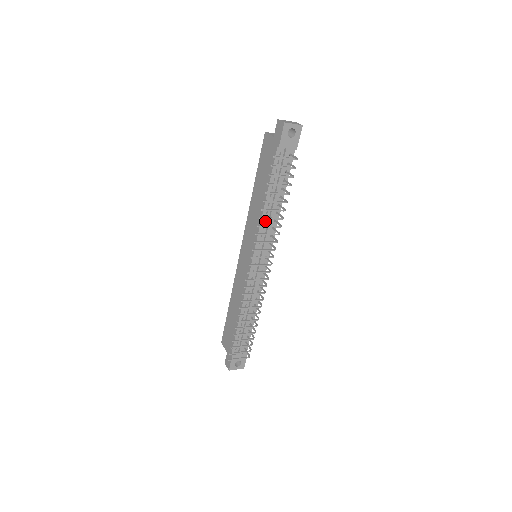
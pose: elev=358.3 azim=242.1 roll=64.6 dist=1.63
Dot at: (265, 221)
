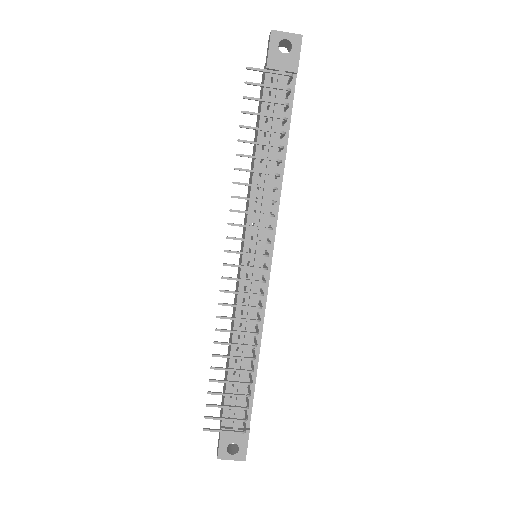
Dot at: (258, 189)
